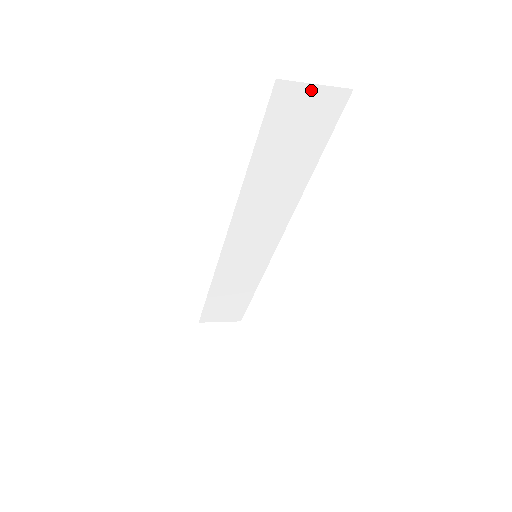
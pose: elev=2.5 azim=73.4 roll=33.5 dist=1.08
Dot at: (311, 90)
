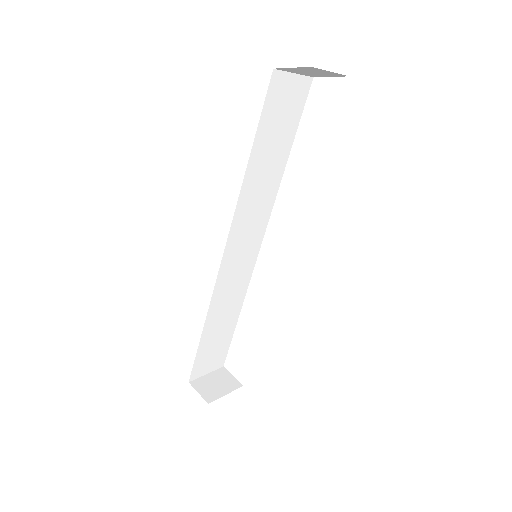
Dot at: (291, 79)
